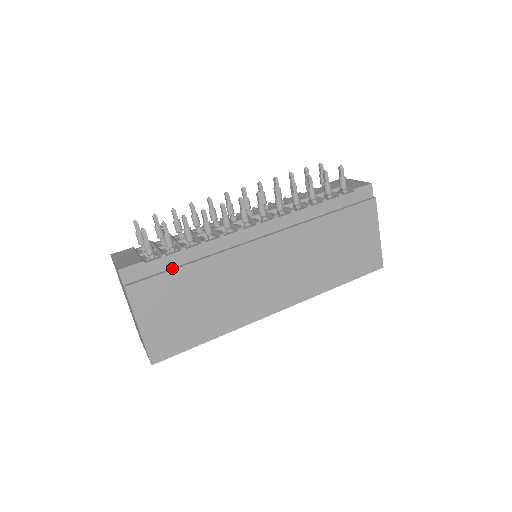
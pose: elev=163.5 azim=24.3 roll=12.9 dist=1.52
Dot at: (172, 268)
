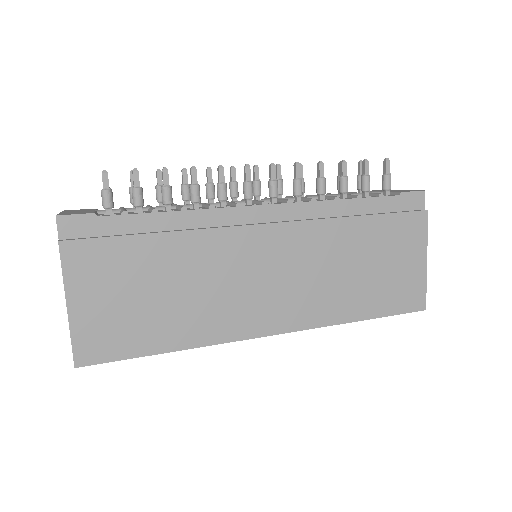
Dot at: (133, 233)
